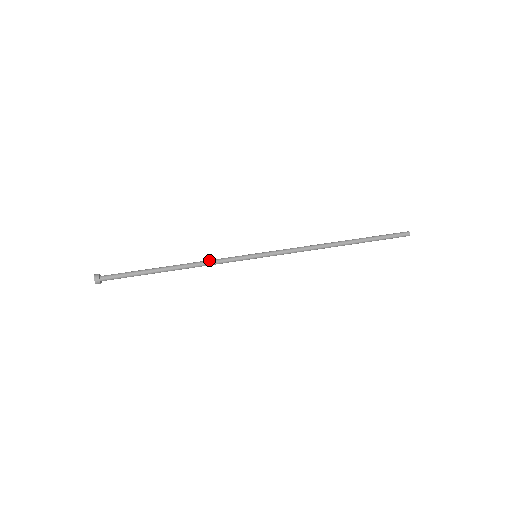
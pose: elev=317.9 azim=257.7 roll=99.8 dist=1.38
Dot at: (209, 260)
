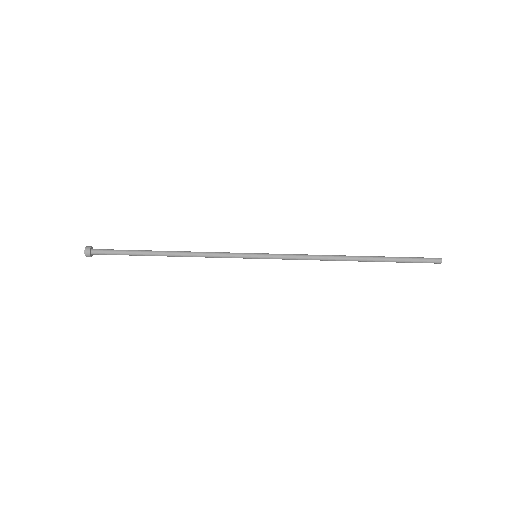
Dot at: occluded
